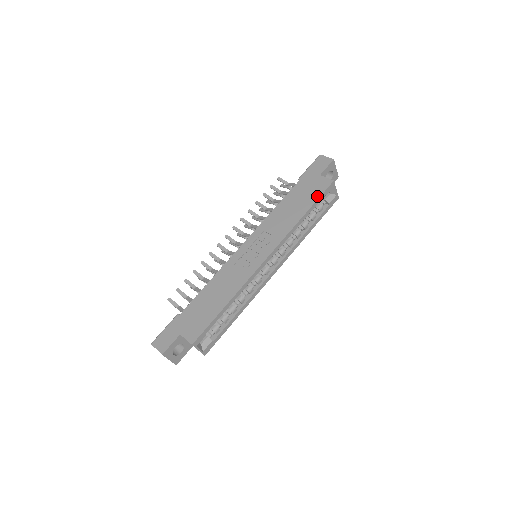
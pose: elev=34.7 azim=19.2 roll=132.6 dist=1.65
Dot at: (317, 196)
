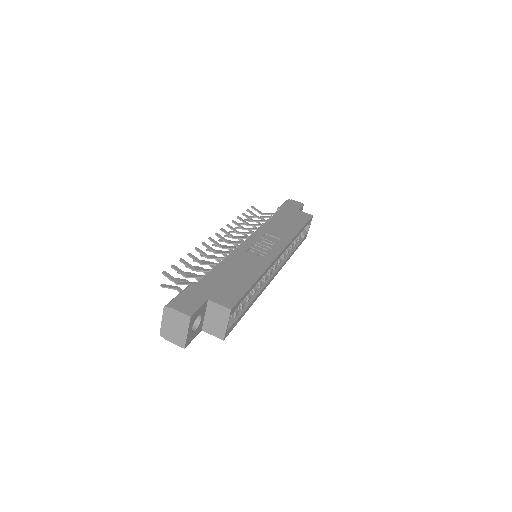
Dot at: (305, 221)
